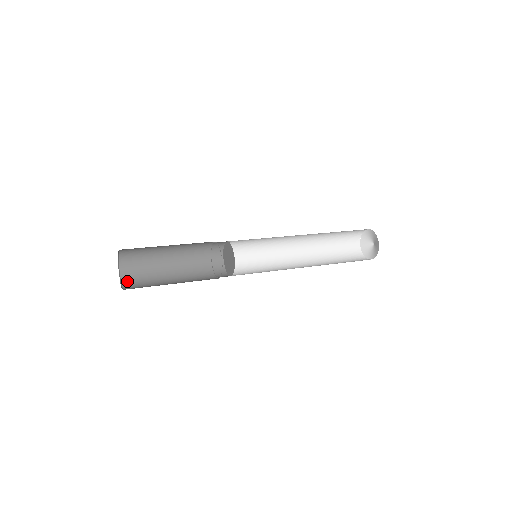
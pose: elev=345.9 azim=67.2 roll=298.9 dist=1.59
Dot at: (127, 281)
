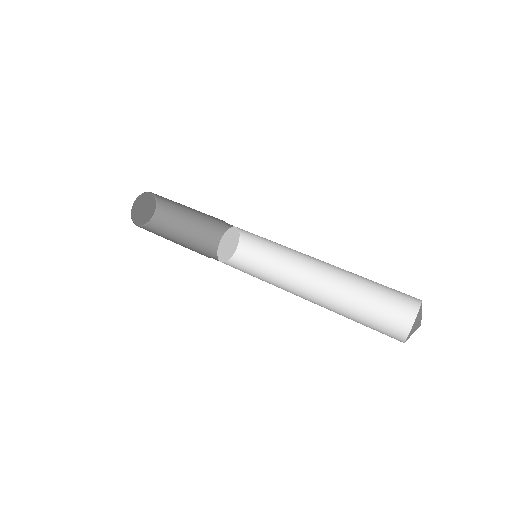
Dot at: (148, 228)
